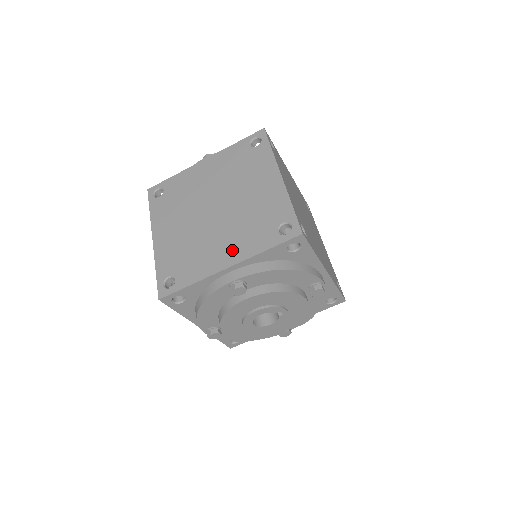
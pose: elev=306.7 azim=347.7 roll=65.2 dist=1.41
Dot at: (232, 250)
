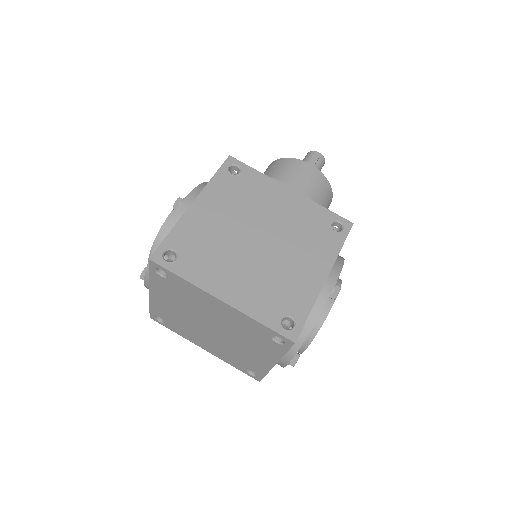
Dot at: (262, 355)
